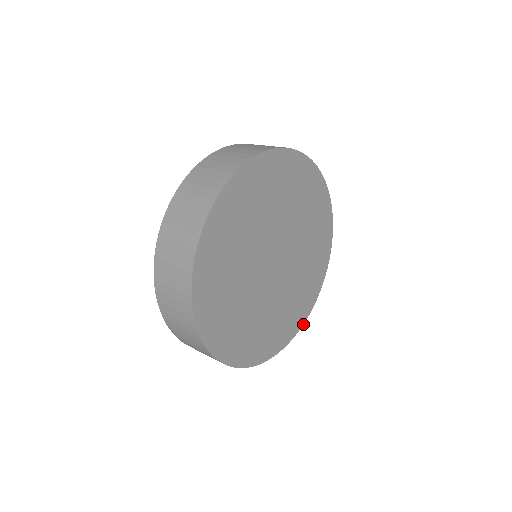
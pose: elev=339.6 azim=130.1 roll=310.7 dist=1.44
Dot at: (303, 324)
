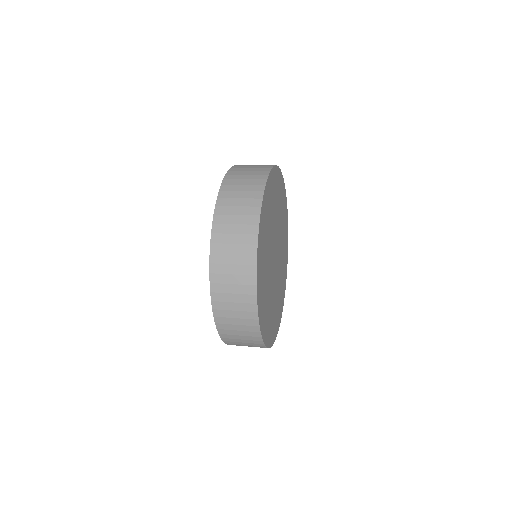
Dot at: (280, 321)
